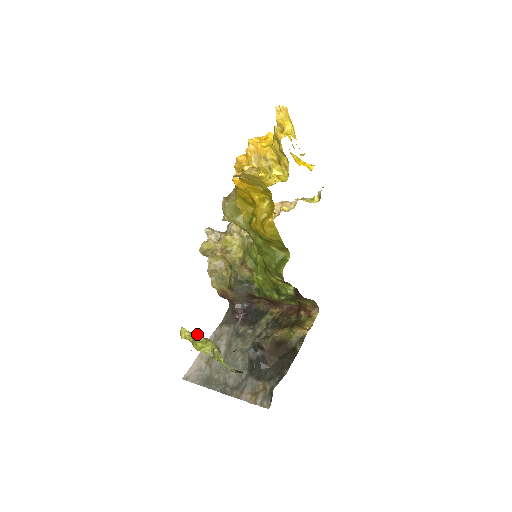
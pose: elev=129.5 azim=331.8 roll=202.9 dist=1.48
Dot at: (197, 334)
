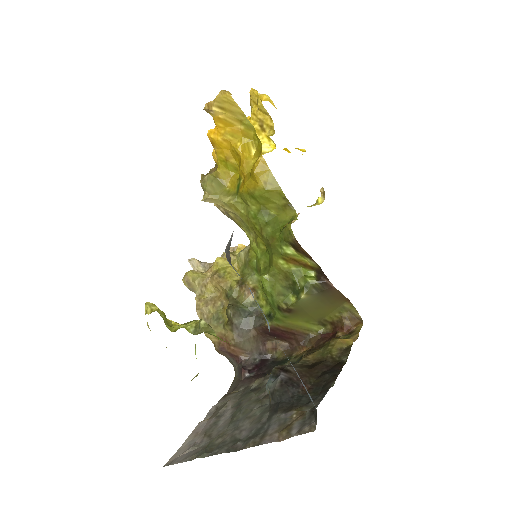
Dot at: (174, 322)
